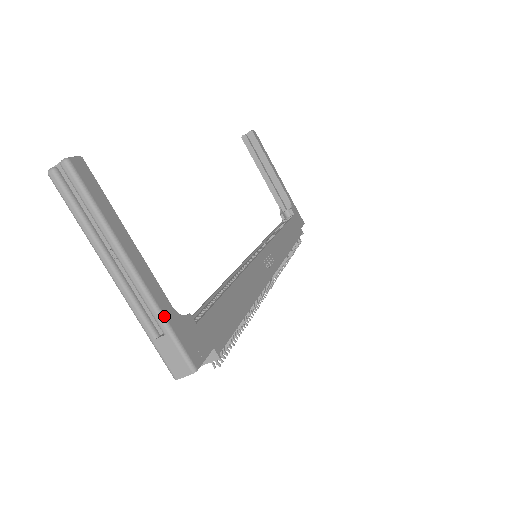
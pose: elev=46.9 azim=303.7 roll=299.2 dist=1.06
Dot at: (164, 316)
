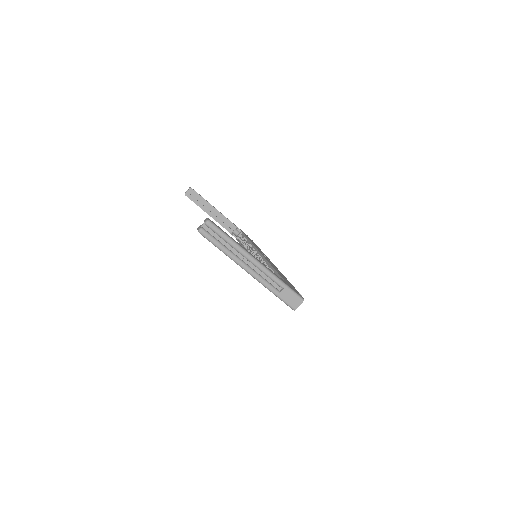
Dot at: (280, 279)
